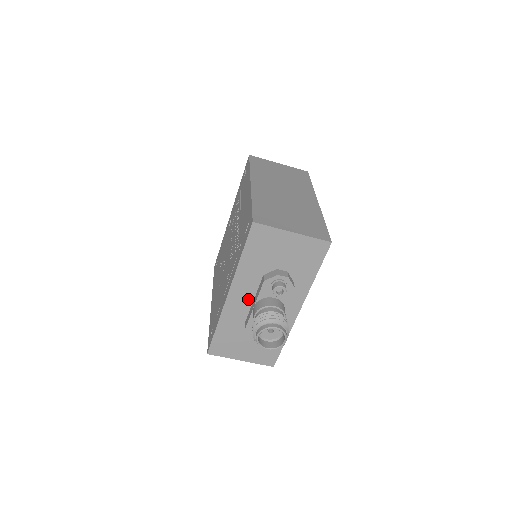
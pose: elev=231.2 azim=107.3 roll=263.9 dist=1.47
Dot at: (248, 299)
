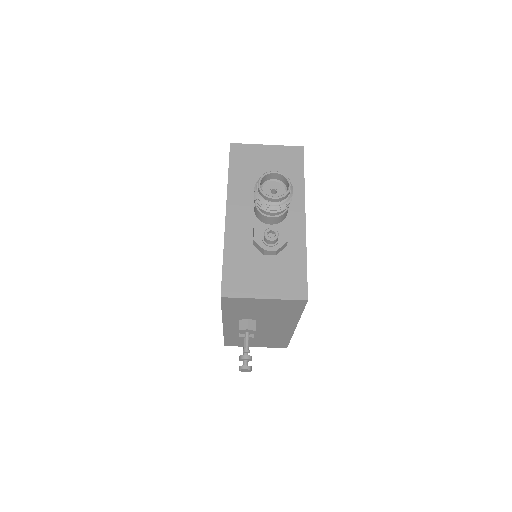
Dot at: (248, 215)
